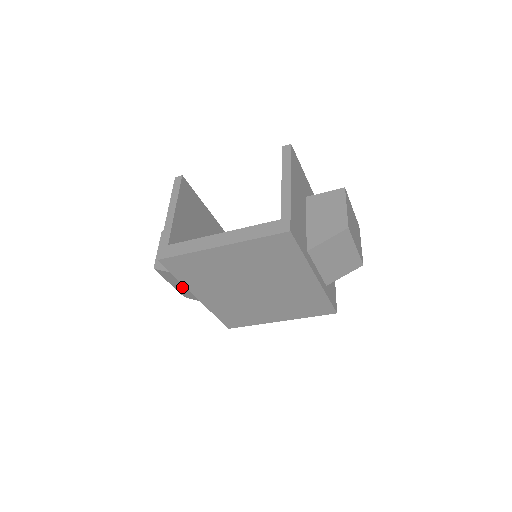
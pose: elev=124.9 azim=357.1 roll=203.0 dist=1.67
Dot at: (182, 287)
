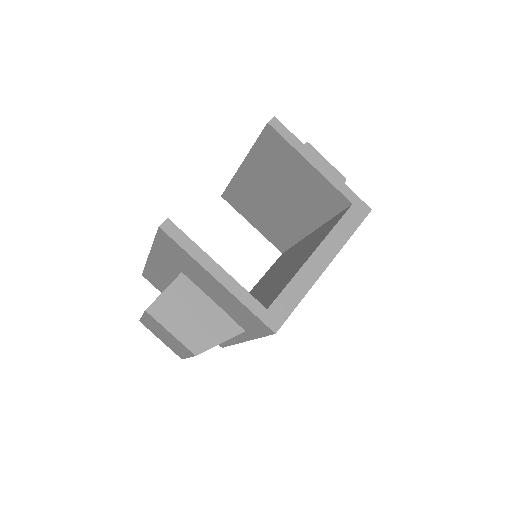
Dot at: occluded
